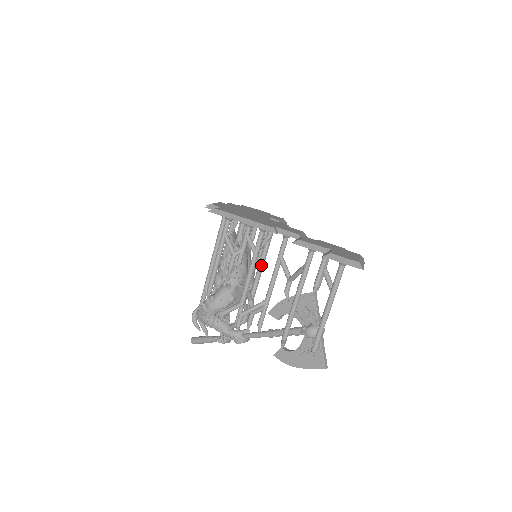
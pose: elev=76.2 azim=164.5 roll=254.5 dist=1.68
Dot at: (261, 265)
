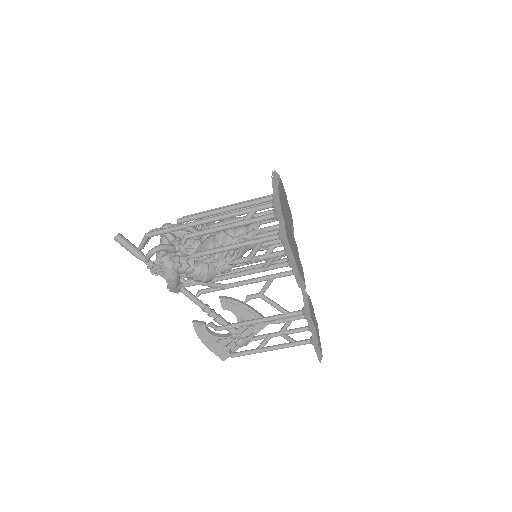
Dot at: (251, 263)
